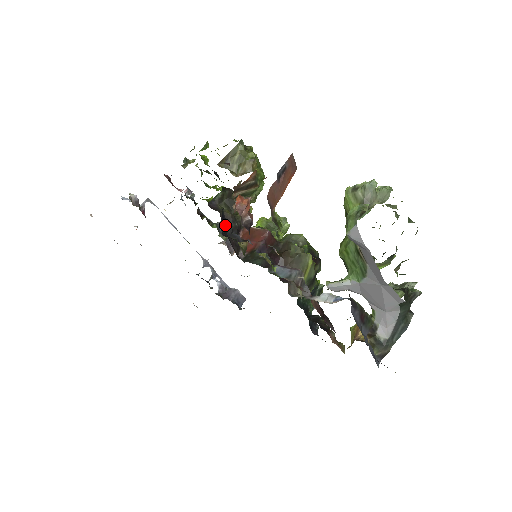
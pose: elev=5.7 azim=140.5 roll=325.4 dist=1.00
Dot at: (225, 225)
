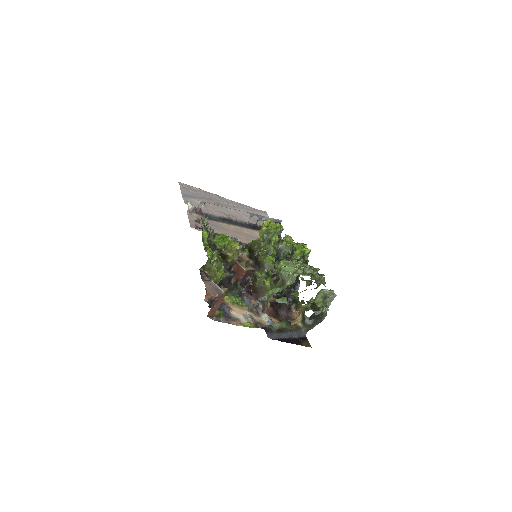
Dot at: occluded
